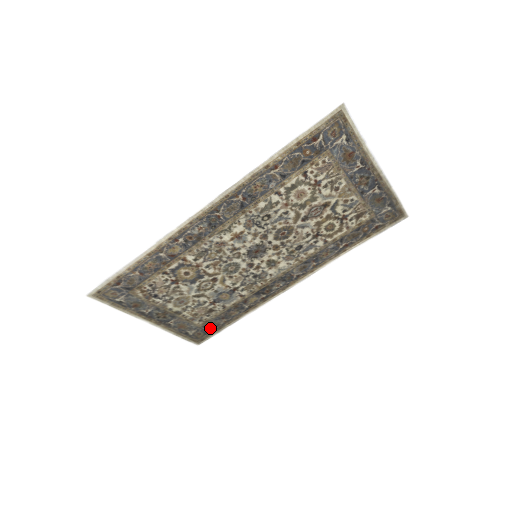
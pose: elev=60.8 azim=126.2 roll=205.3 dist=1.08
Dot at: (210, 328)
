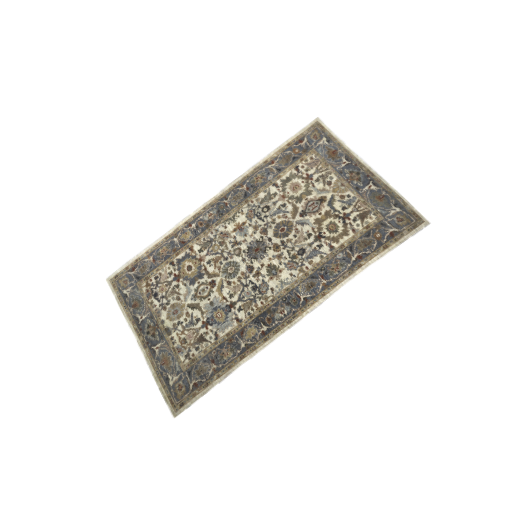
Dot at: (195, 379)
